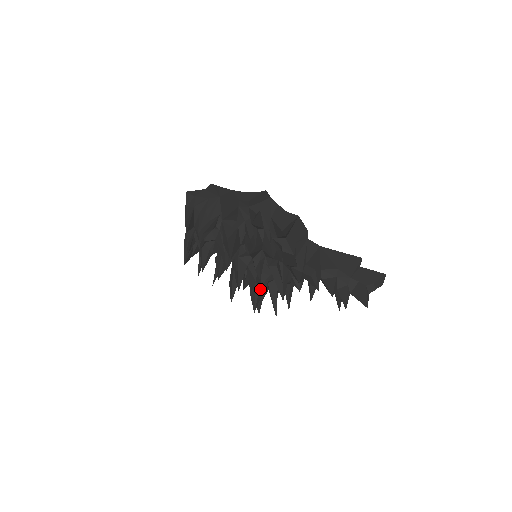
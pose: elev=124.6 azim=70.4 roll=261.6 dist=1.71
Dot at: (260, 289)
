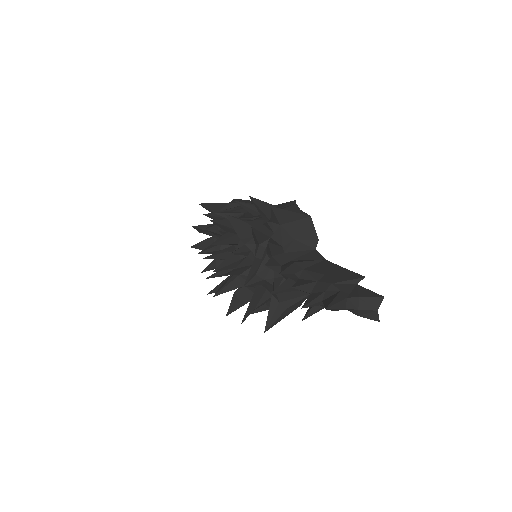
Dot at: (230, 271)
